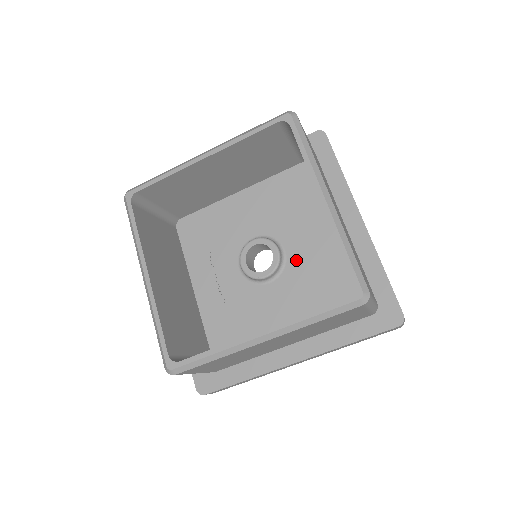
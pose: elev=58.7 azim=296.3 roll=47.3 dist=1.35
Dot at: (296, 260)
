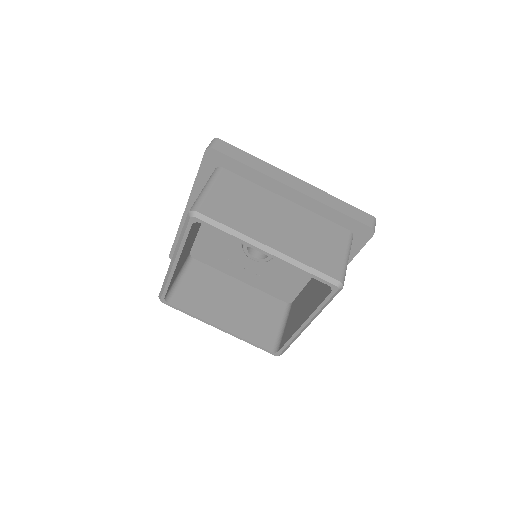
Dot at: occluded
